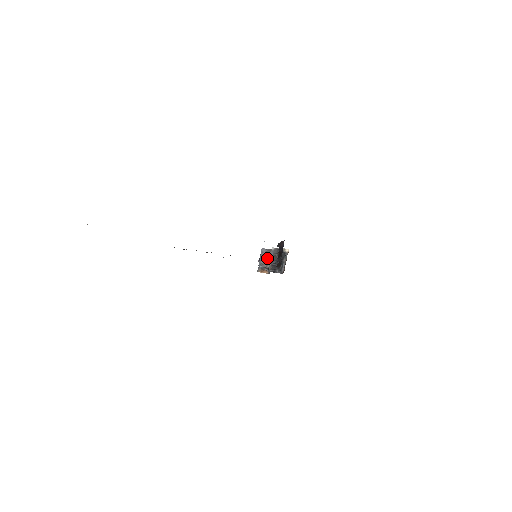
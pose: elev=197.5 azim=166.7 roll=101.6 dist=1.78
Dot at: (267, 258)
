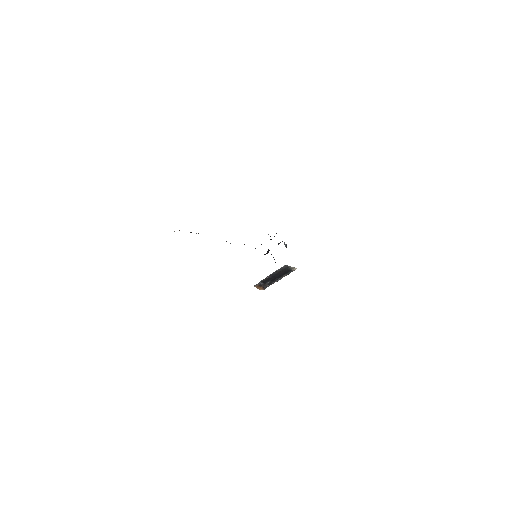
Dot at: occluded
